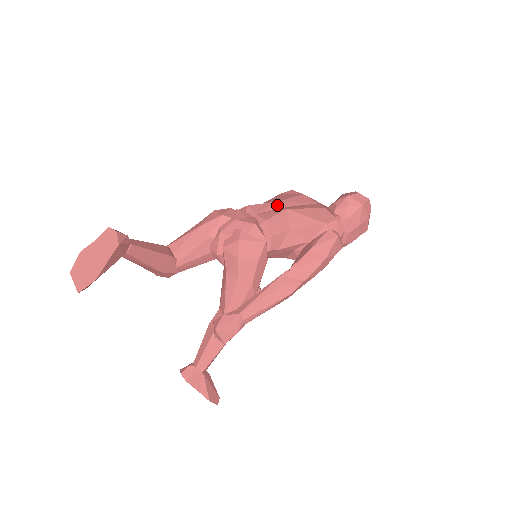
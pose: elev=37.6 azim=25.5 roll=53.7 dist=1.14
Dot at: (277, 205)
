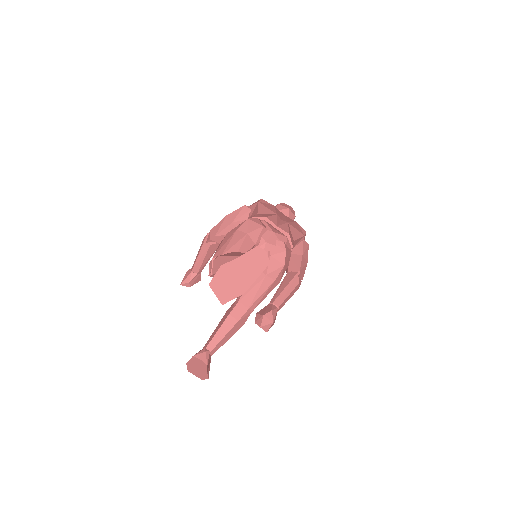
Dot at: (278, 218)
